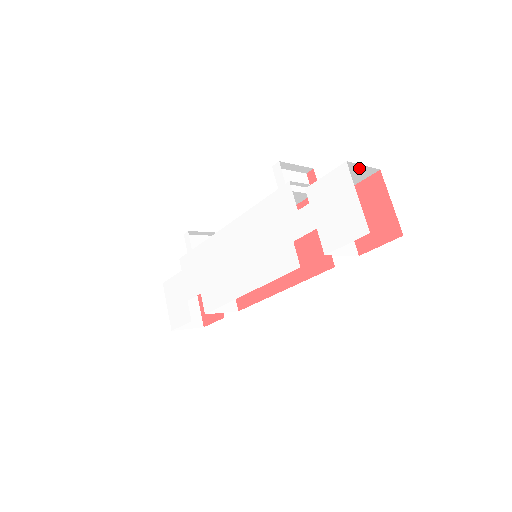
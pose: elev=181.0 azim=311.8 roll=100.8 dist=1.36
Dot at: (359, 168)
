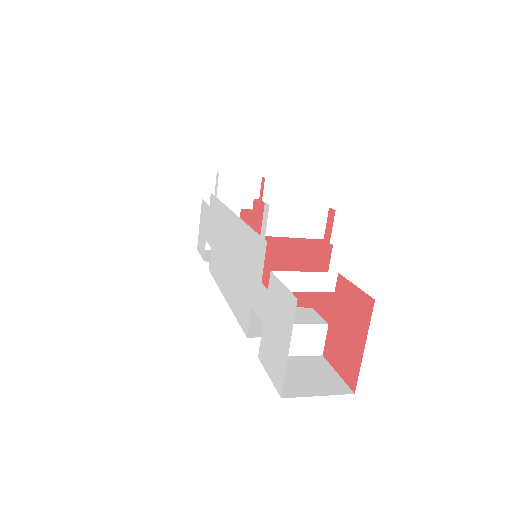
Dot at: occluded
